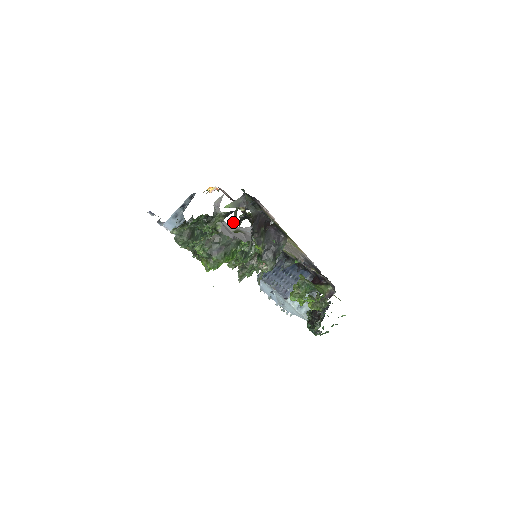
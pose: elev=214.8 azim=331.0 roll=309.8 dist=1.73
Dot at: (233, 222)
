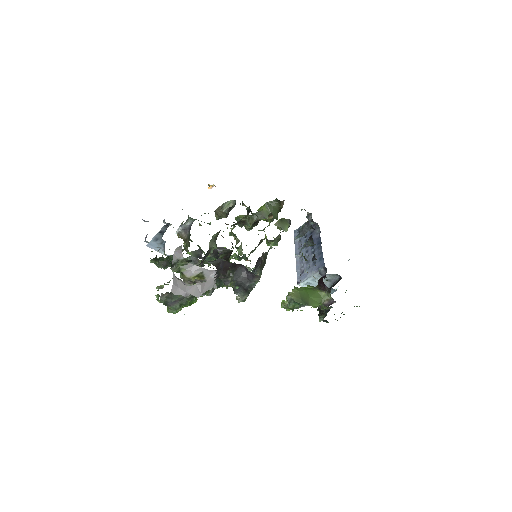
Dot at: (210, 250)
